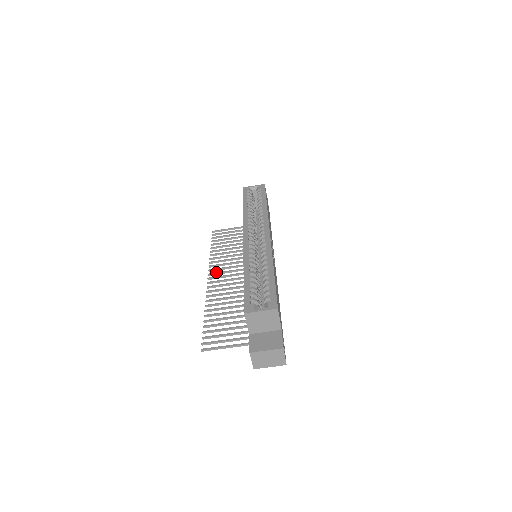
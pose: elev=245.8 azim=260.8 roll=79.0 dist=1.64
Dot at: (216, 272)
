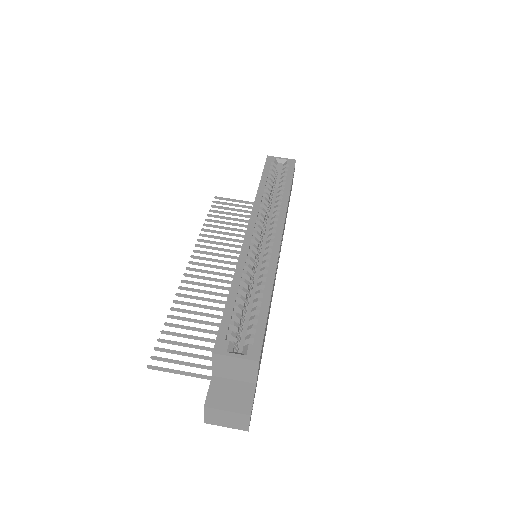
Dot at: occluded
